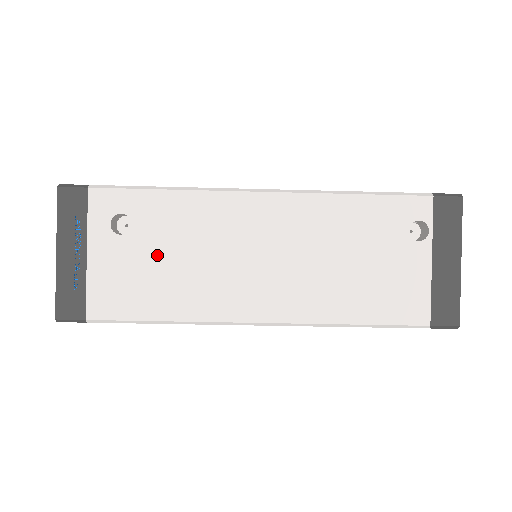
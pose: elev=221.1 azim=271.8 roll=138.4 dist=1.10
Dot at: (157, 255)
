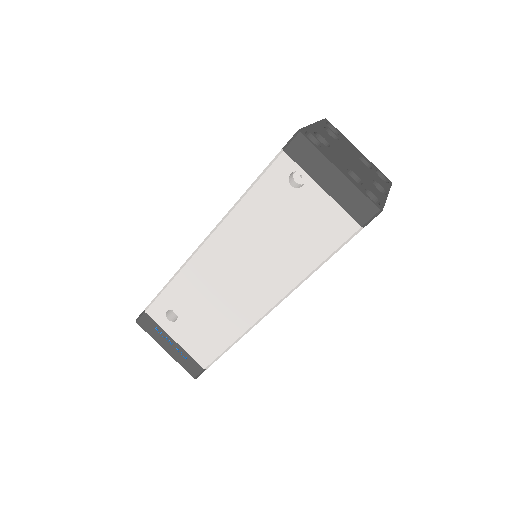
Dot at: (198, 316)
